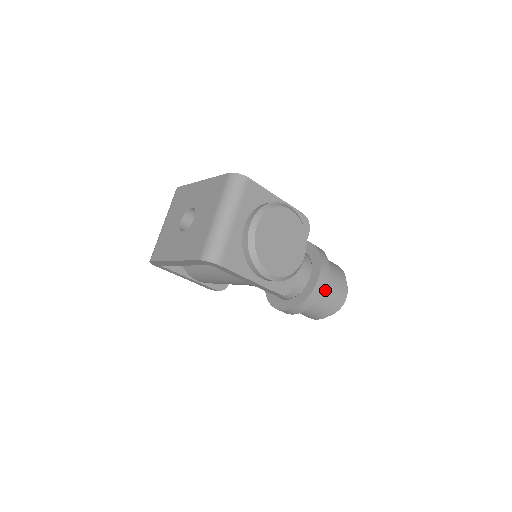
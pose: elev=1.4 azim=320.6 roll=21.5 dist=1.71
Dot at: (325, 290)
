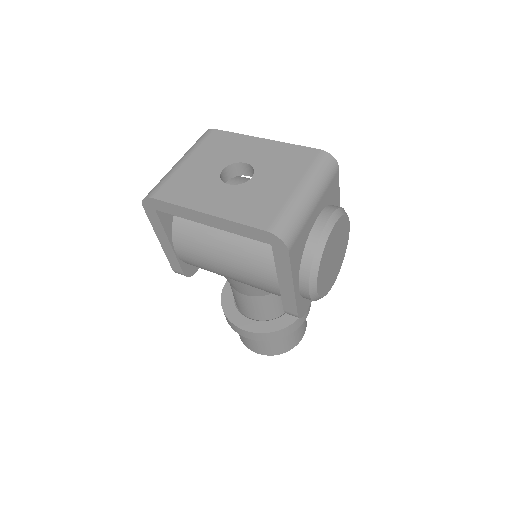
Dot at: occluded
